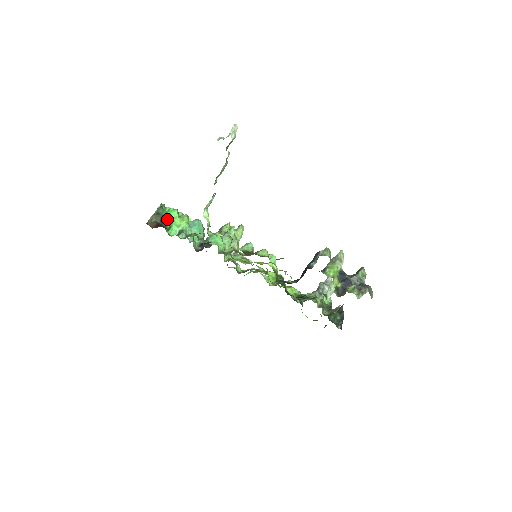
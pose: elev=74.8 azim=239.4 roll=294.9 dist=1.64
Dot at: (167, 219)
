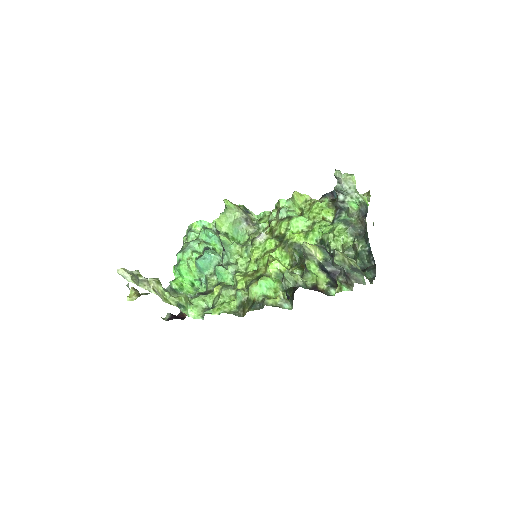
Dot at: (184, 282)
